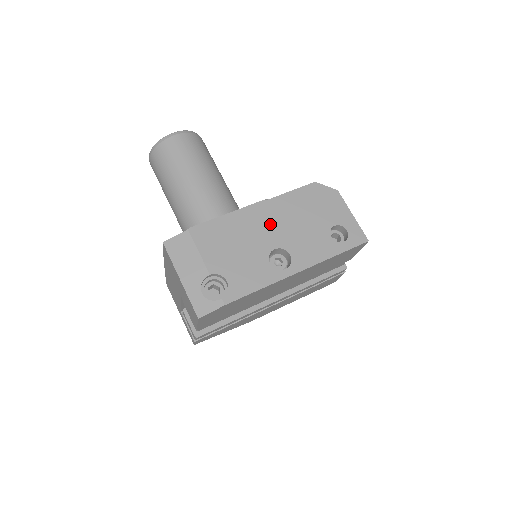
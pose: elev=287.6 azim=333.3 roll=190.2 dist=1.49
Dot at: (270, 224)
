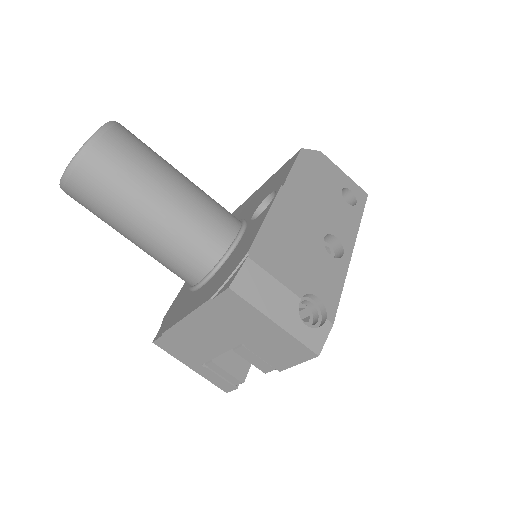
Dot at: (303, 212)
